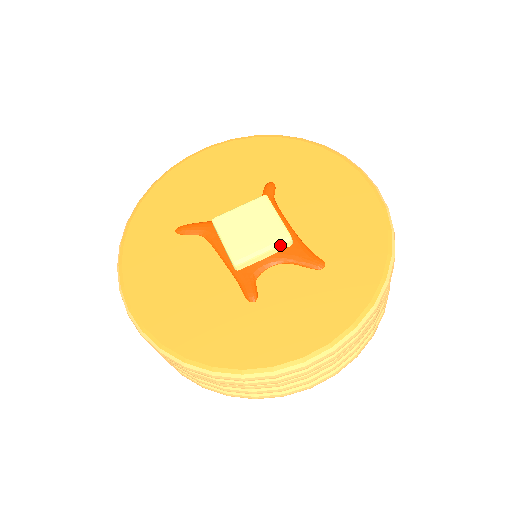
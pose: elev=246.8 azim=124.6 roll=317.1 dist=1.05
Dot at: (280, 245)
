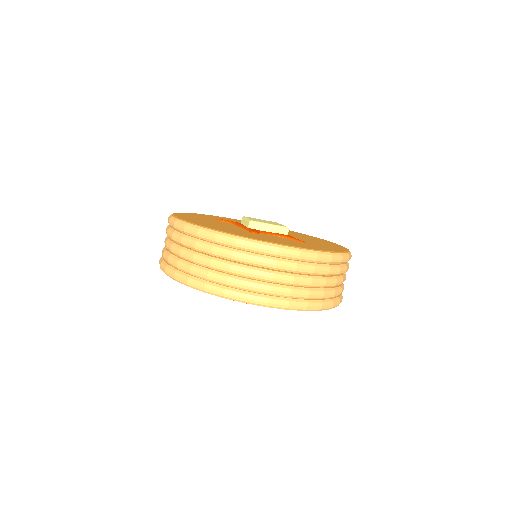
Dot at: (281, 228)
